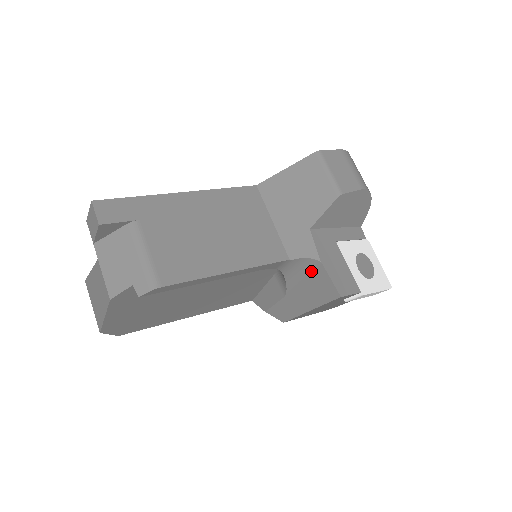
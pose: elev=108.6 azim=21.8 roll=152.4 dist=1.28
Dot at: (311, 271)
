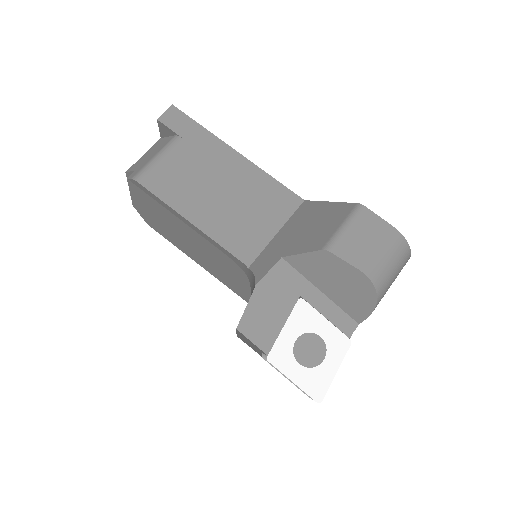
Dot at: occluded
